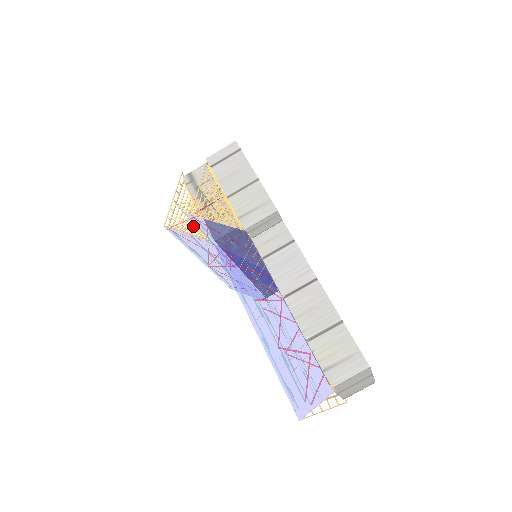
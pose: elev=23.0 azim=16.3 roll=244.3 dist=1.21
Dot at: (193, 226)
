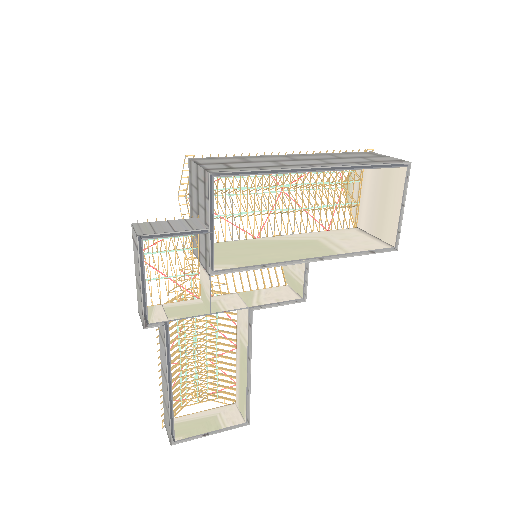
Dot at: occluded
